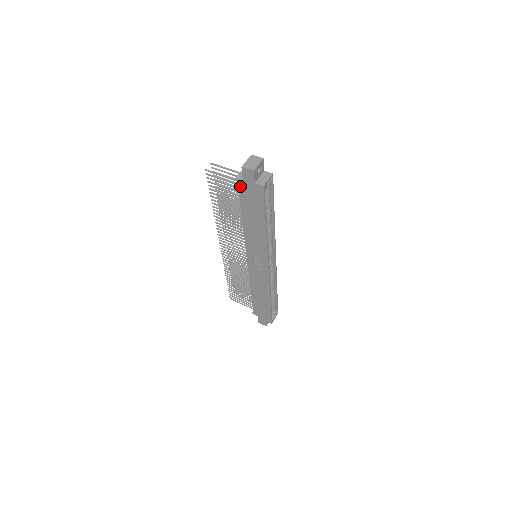
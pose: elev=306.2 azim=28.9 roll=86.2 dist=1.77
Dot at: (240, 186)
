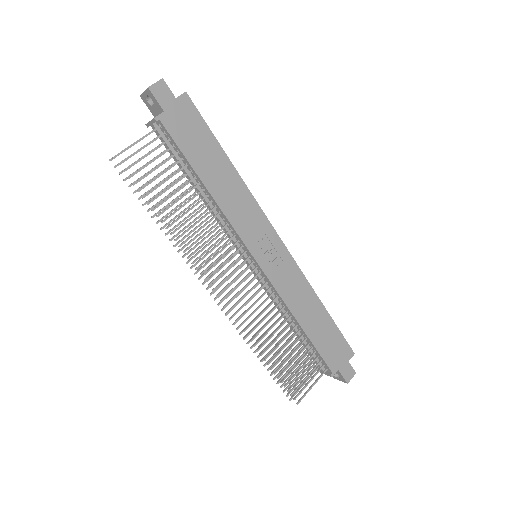
Dot at: (166, 125)
